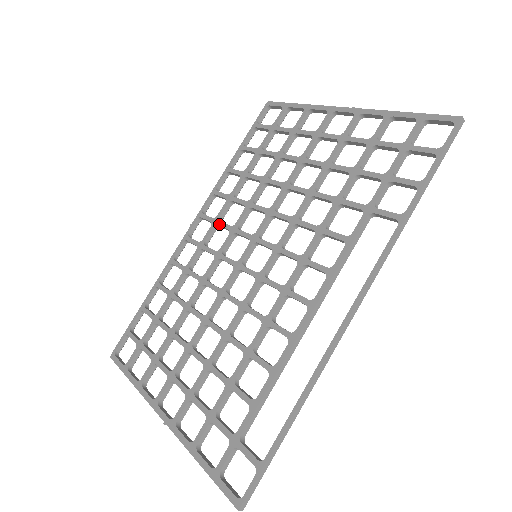
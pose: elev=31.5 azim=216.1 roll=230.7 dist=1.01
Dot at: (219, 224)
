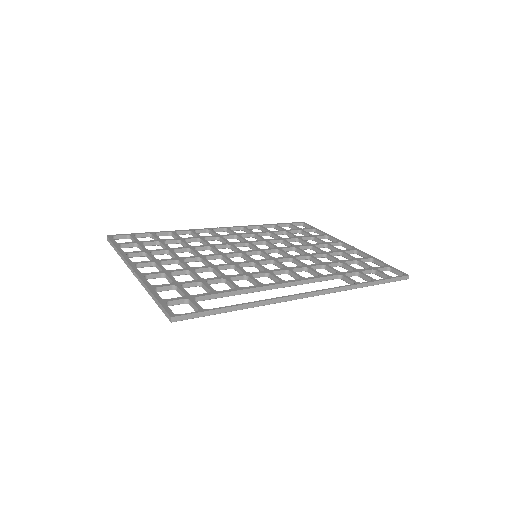
Dot at: (239, 236)
